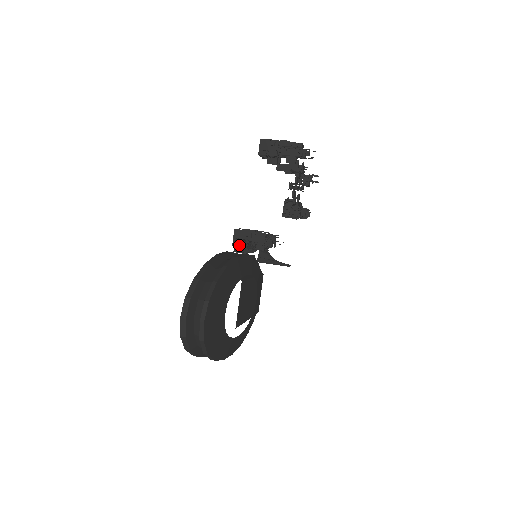
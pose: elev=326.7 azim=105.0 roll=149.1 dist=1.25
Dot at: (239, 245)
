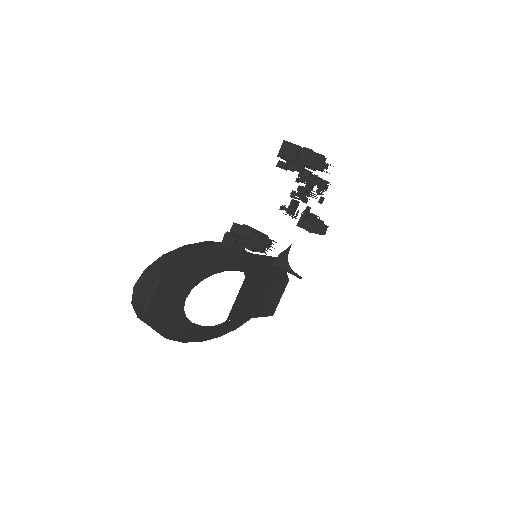
Dot at: (227, 238)
